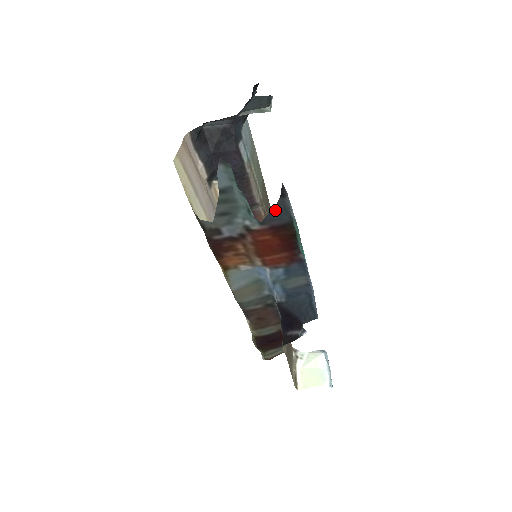
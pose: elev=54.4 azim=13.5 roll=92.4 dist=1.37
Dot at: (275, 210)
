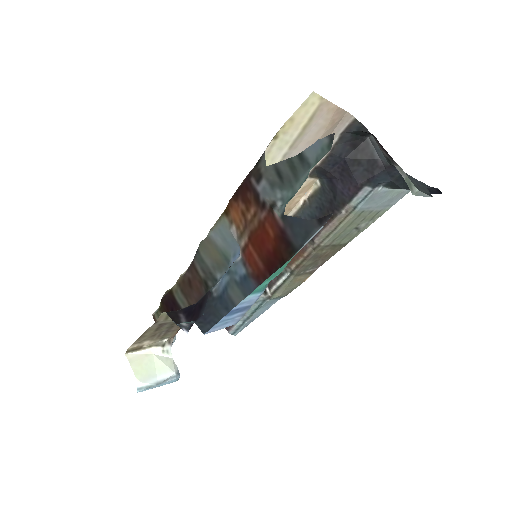
Dot at: (302, 223)
